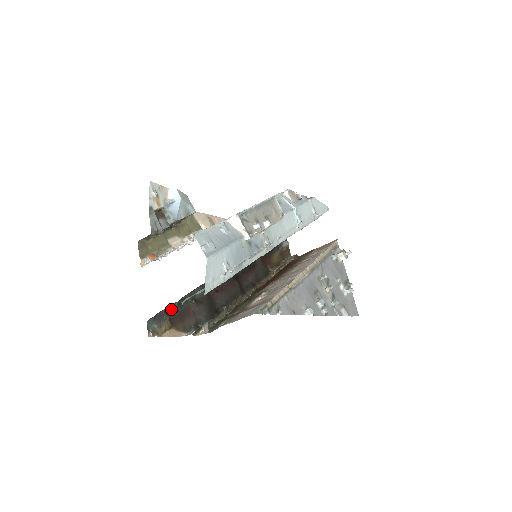
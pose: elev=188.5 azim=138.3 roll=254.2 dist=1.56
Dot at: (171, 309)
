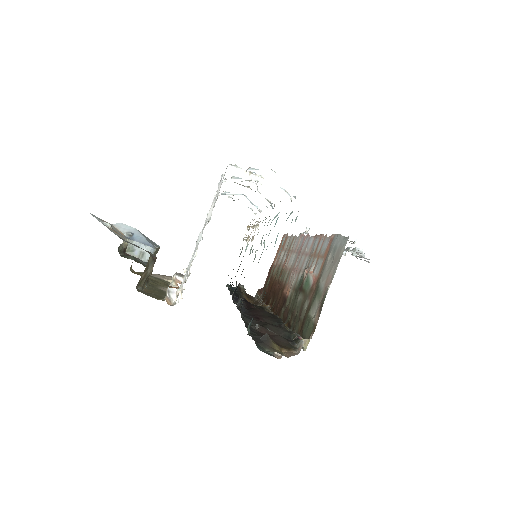
Dot at: occluded
